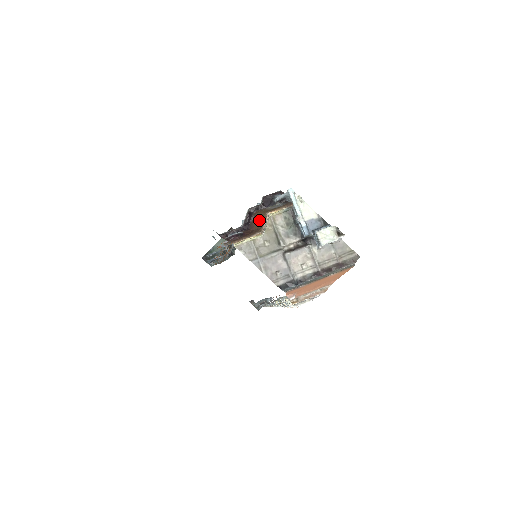
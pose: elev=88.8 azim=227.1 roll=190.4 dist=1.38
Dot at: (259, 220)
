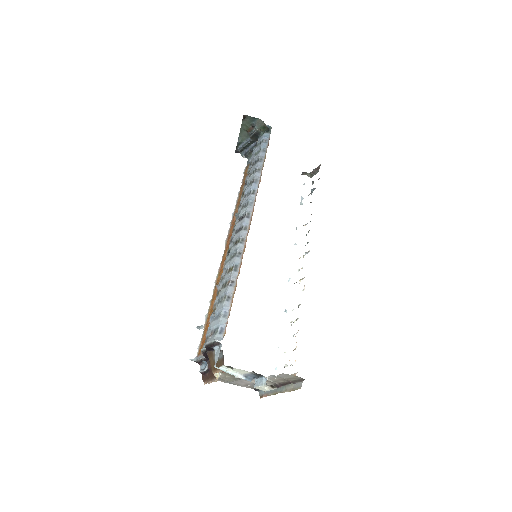
Dot at: occluded
